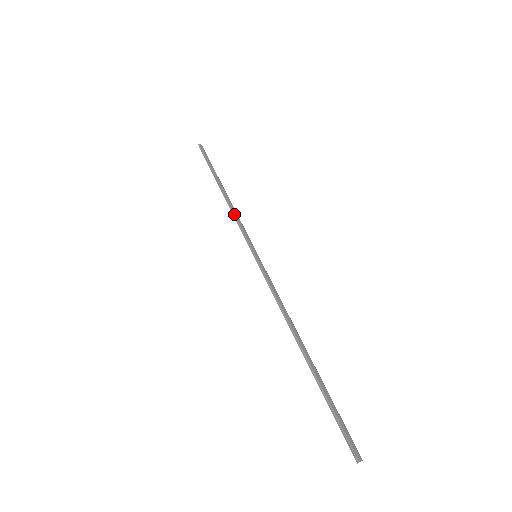
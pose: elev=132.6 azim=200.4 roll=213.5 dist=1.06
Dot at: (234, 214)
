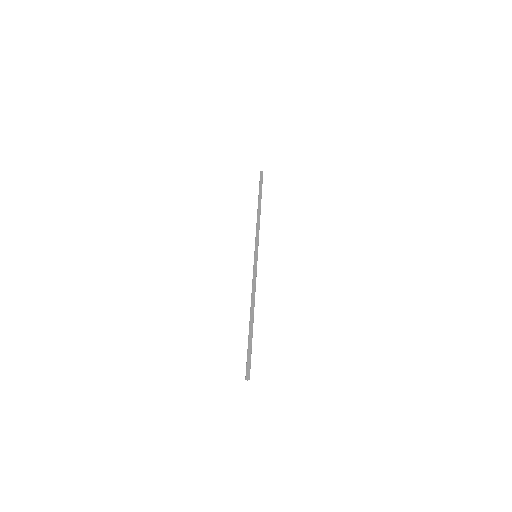
Dot at: (256, 226)
